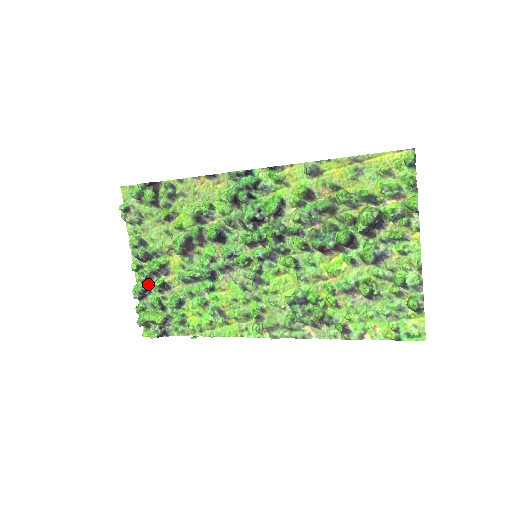
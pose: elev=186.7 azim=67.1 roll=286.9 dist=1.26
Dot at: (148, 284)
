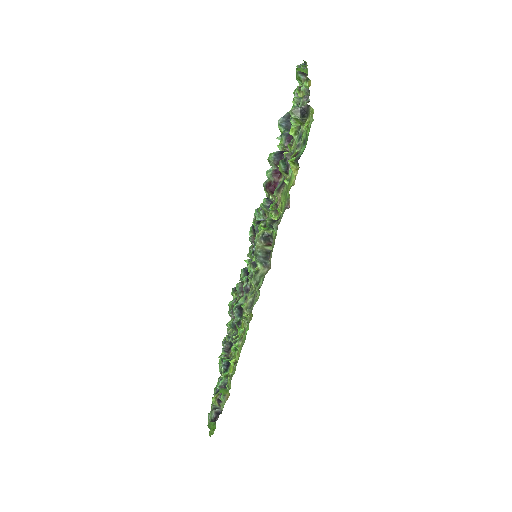
Dot at: occluded
